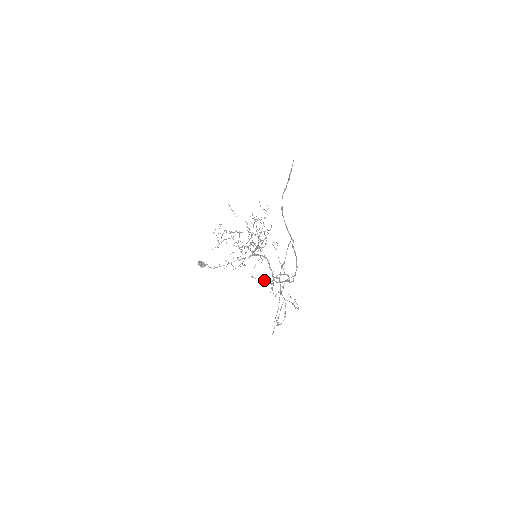
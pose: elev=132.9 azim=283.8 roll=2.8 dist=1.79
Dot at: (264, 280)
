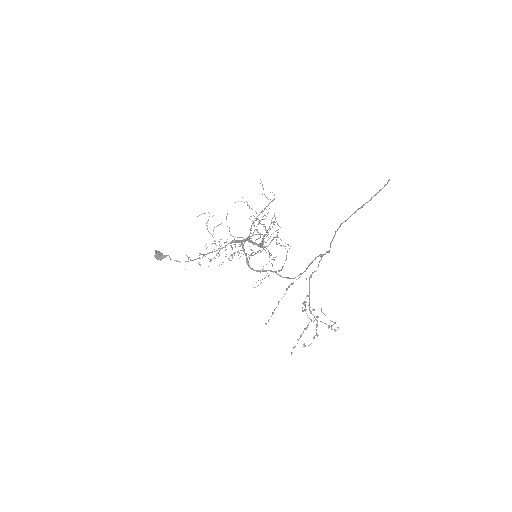
Dot at: (305, 307)
